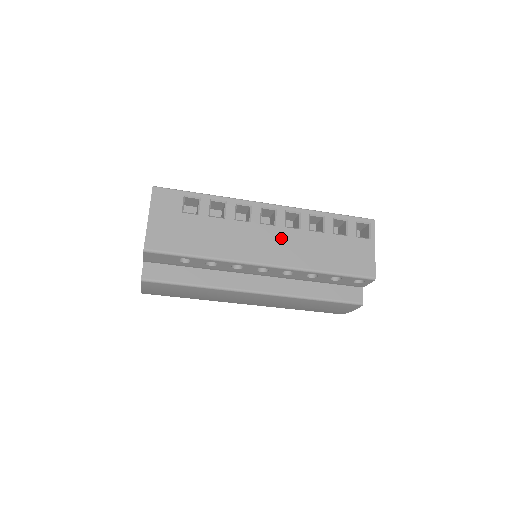
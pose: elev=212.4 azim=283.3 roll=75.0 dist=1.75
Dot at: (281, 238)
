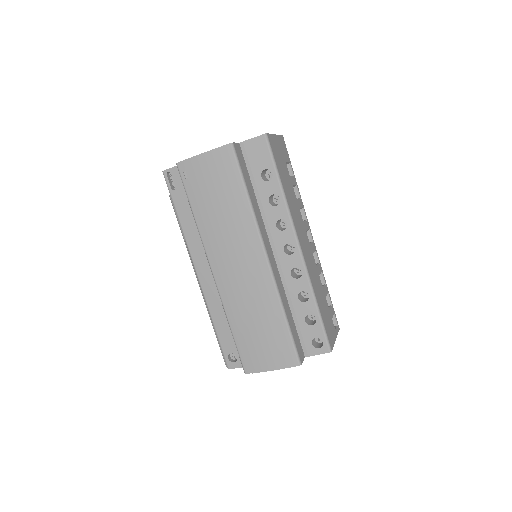
Dot at: (310, 253)
